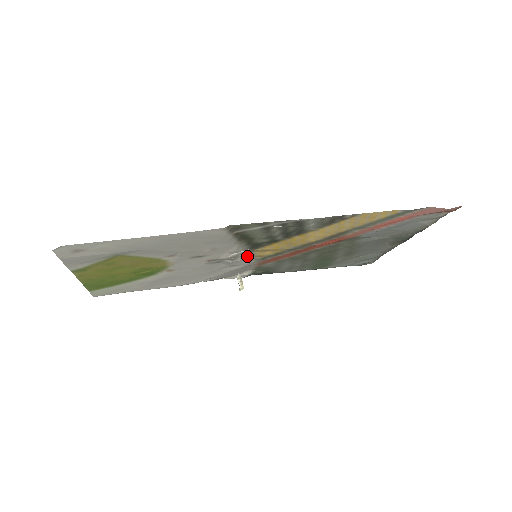
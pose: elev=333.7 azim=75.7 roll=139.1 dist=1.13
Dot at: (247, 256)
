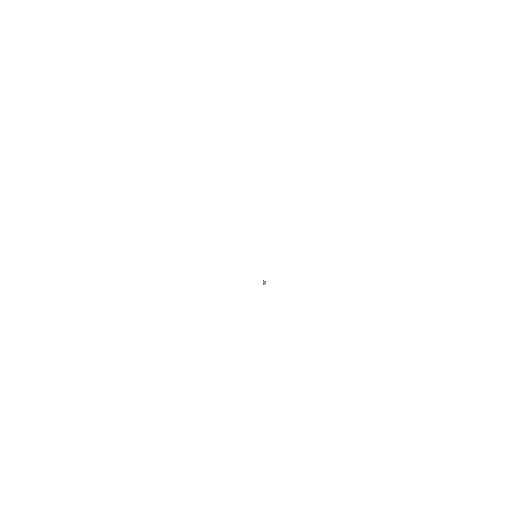
Dot at: occluded
